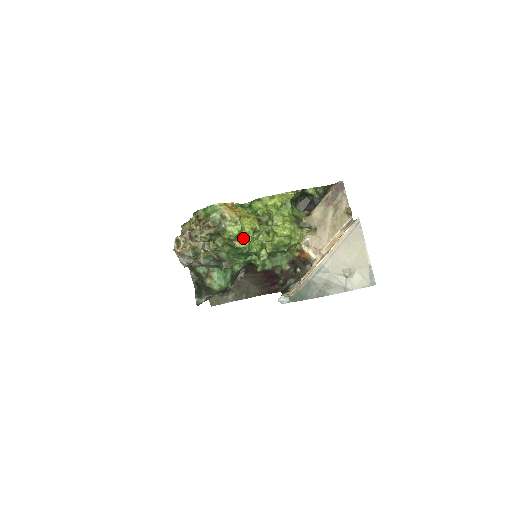
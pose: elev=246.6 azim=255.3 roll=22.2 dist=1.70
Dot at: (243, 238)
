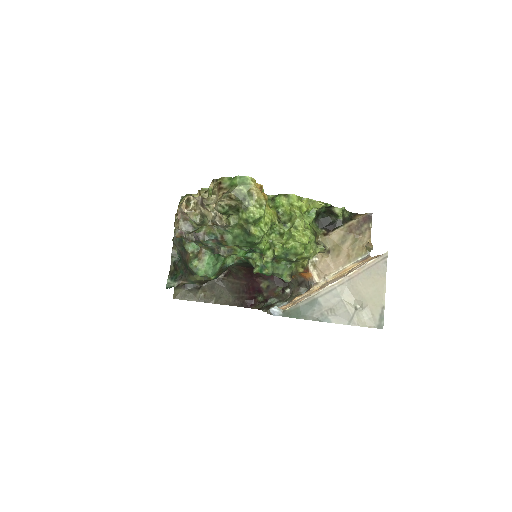
Dot at: (260, 226)
